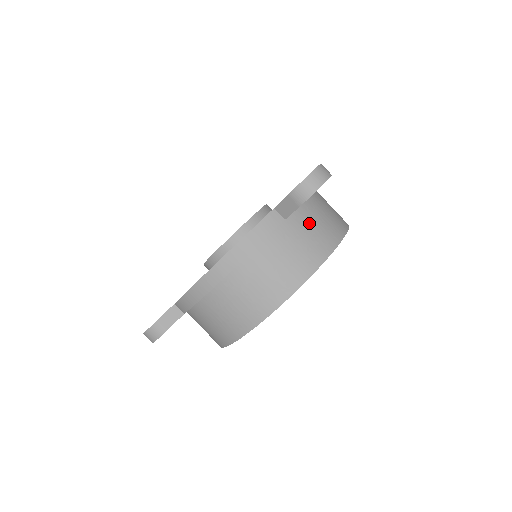
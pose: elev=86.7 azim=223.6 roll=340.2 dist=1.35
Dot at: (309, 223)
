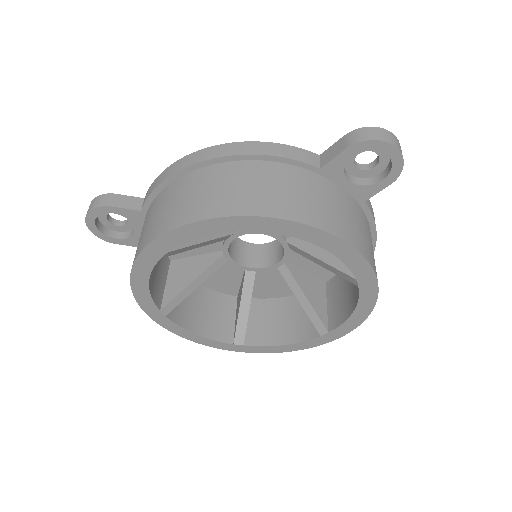
Dot at: (341, 203)
